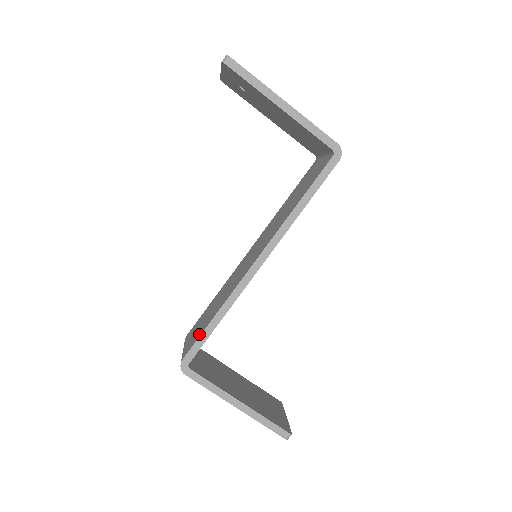
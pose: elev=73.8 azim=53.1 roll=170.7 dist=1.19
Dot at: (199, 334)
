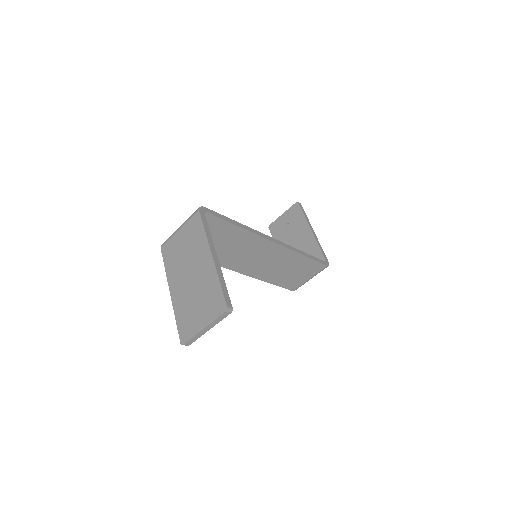
Dot at: occluded
